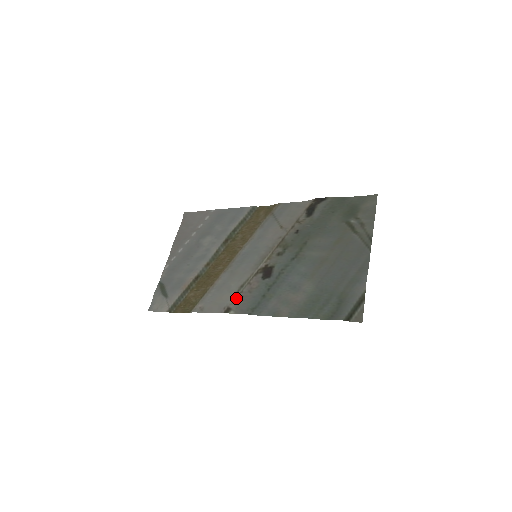
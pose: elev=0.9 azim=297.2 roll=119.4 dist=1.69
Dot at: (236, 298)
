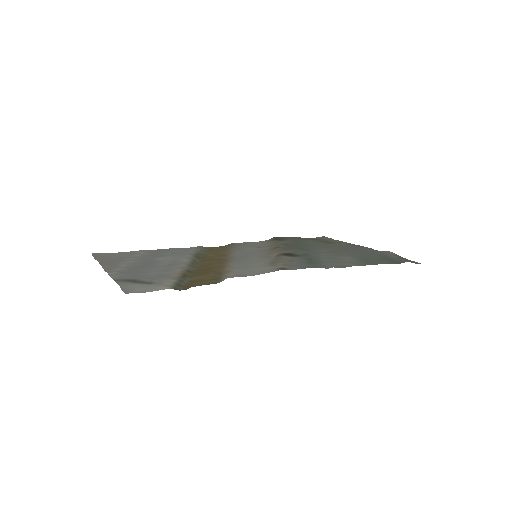
Dot at: (280, 264)
